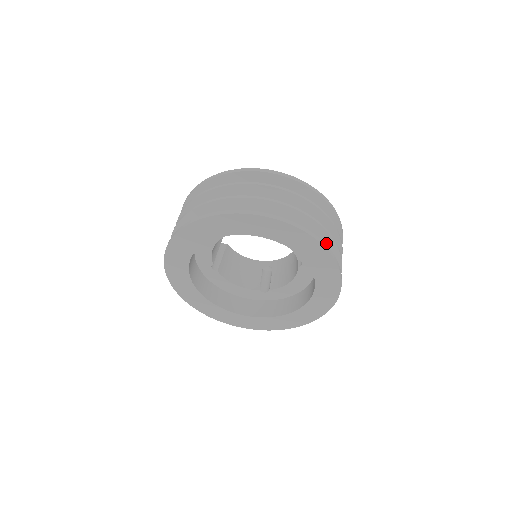
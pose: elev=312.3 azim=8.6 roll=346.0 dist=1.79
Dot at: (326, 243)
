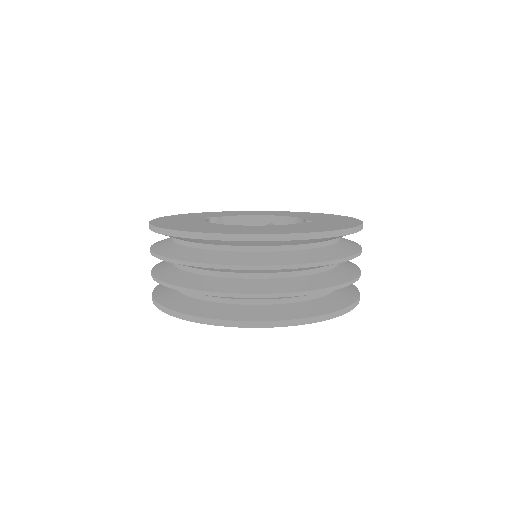
Dot at: occluded
